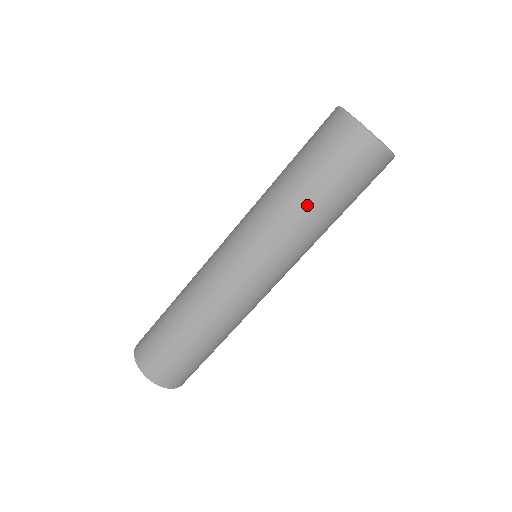
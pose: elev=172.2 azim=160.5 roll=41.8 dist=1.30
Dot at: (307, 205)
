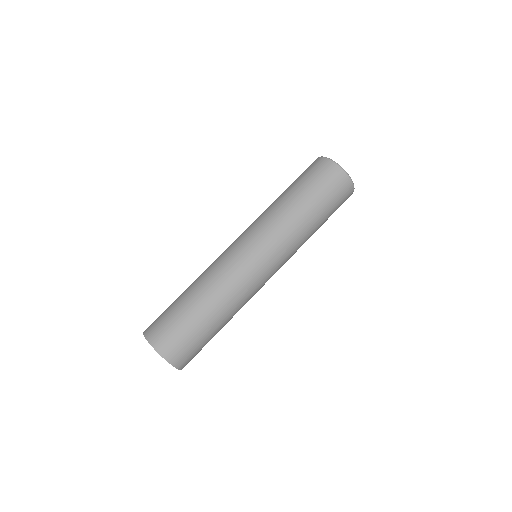
Dot at: (296, 205)
